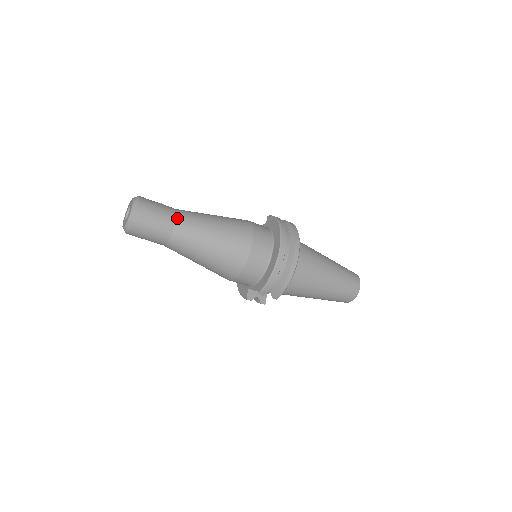
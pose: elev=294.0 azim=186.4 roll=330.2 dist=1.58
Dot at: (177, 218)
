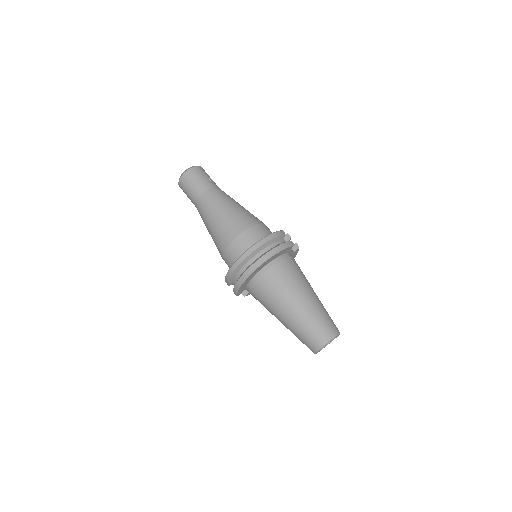
Dot at: (203, 193)
